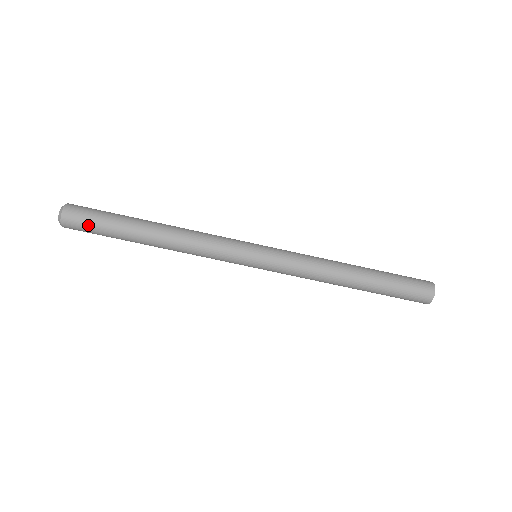
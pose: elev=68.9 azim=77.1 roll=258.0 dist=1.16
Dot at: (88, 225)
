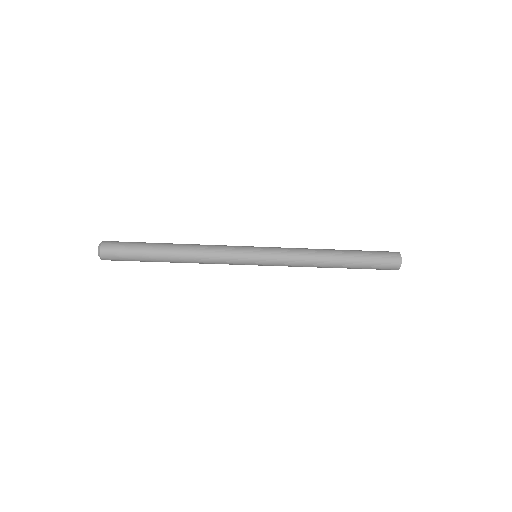
Dot at: (122, 257)
